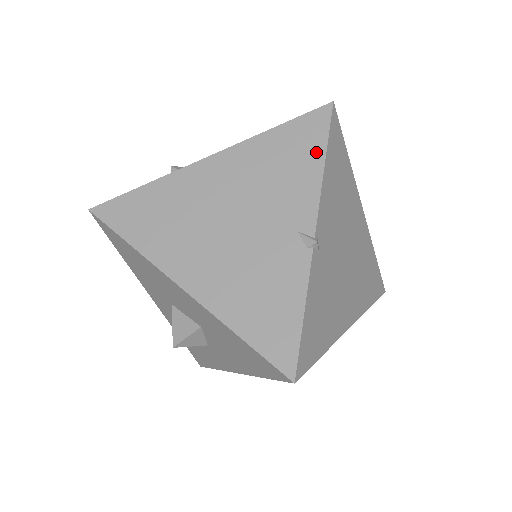
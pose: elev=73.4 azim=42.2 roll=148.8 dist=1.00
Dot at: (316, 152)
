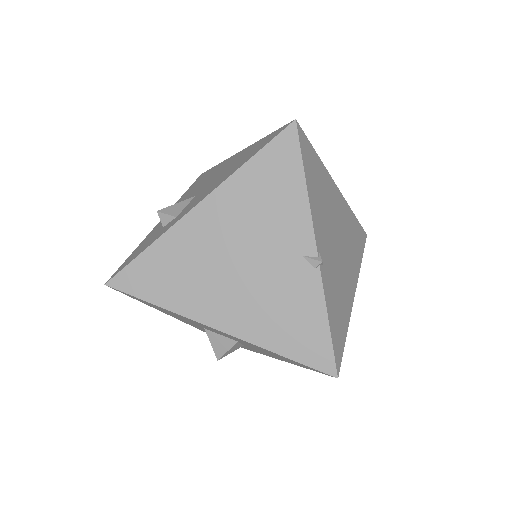
Dot at: (295, 176)
